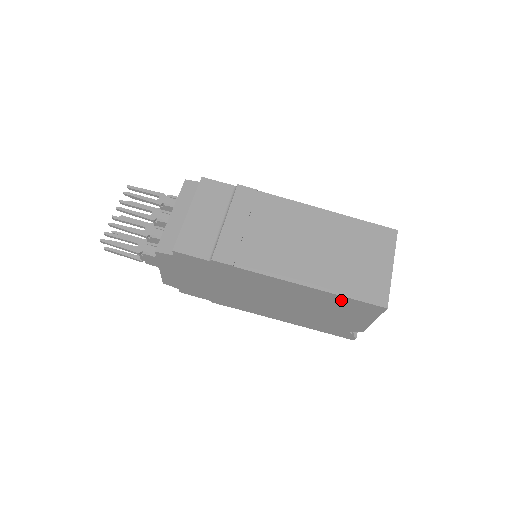
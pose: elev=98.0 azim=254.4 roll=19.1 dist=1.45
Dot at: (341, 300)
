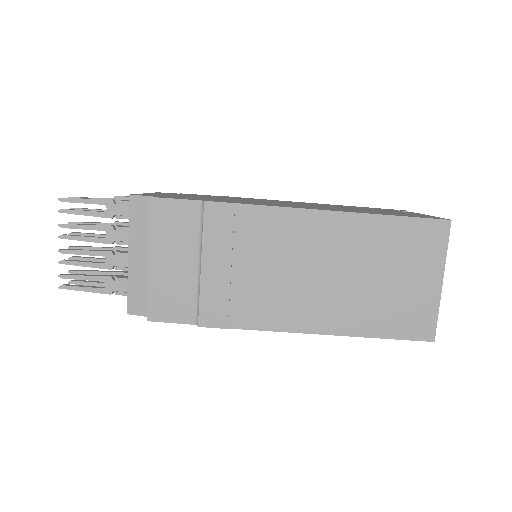
Dot at: occluded
